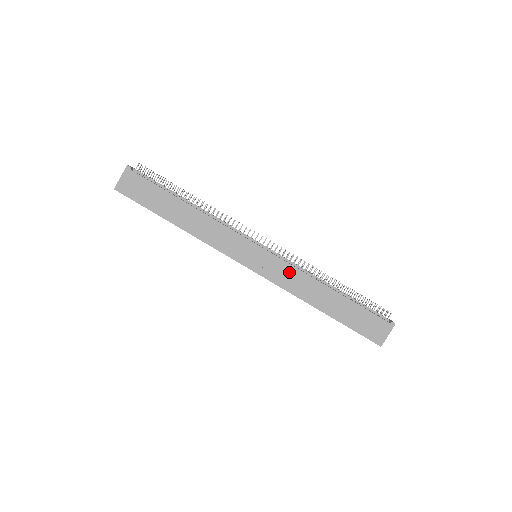
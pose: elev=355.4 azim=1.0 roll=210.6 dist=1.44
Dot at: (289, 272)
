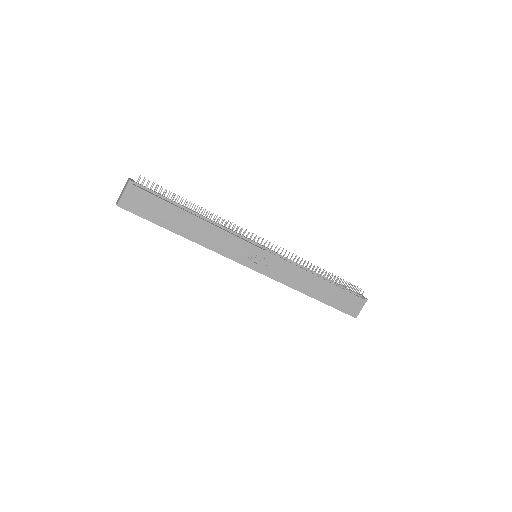
Dot at: (287, 268)
